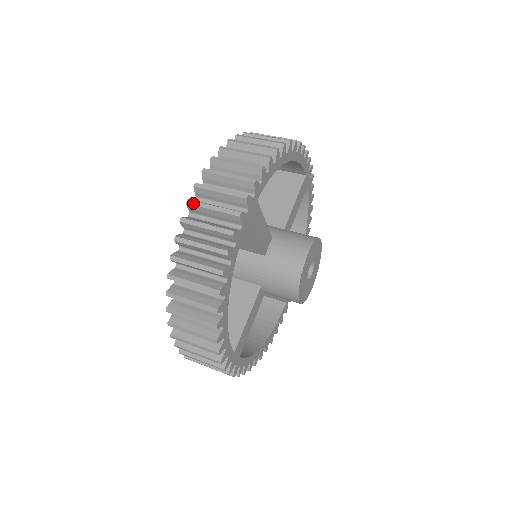
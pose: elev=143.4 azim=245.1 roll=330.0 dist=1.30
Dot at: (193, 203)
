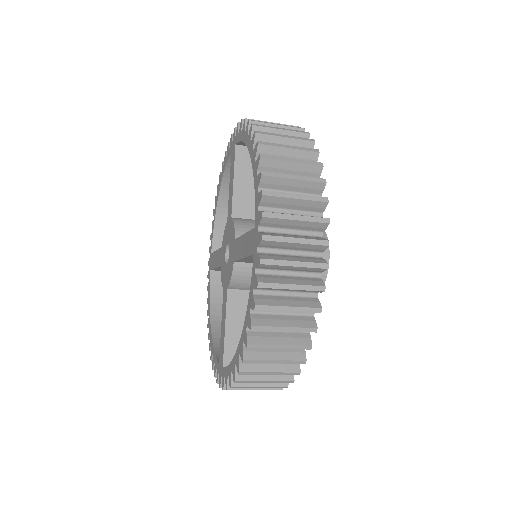
Dot at: occluded
